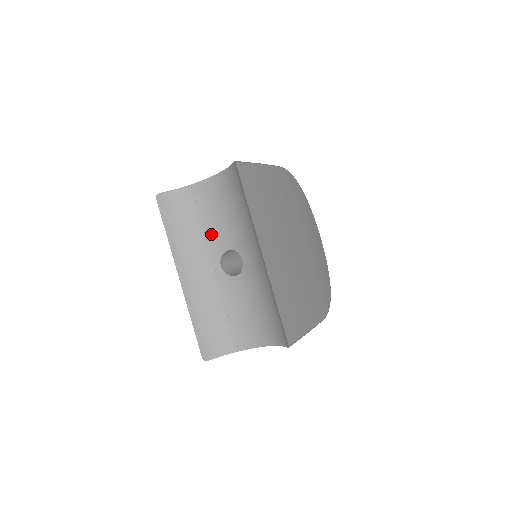
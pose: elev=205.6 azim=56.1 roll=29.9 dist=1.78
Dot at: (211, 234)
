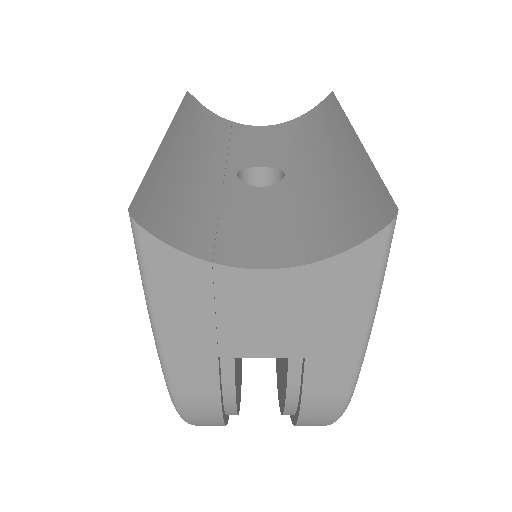
Dot at: (238, 151)
